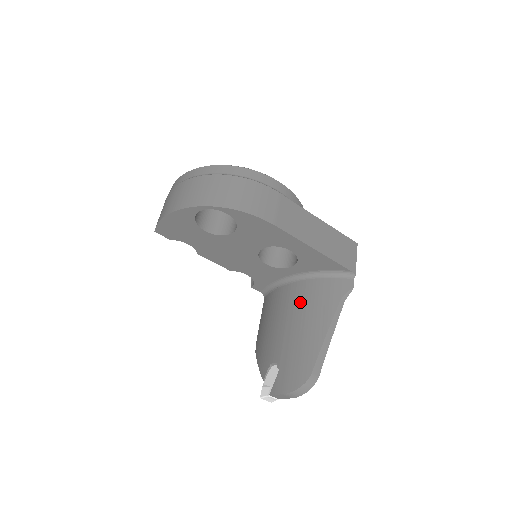
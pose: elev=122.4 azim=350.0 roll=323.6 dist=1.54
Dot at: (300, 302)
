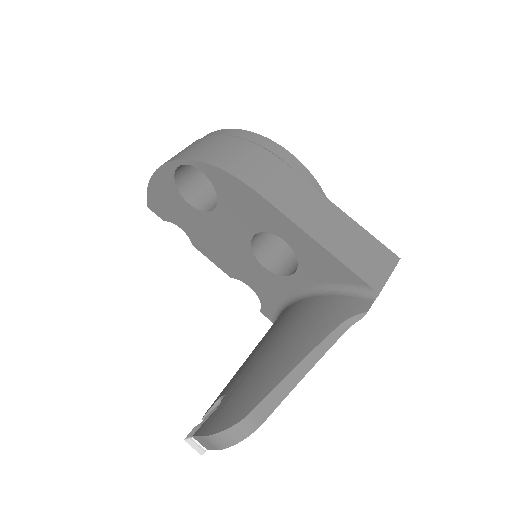
Dot at: (290, 322)
